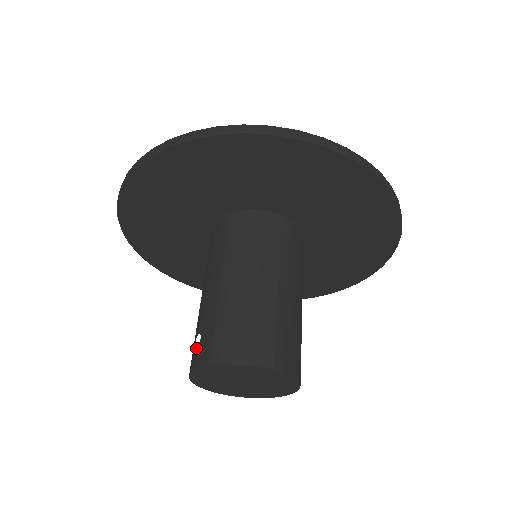
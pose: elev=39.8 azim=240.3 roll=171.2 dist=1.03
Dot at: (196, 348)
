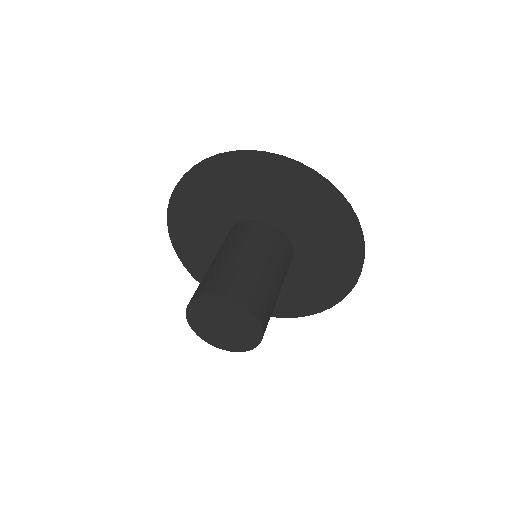
Dot at: occluded
